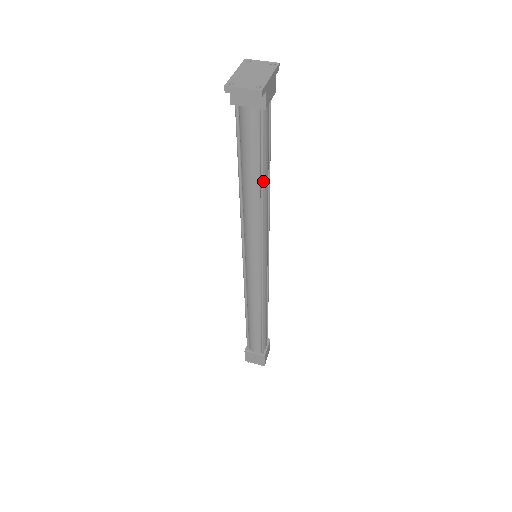
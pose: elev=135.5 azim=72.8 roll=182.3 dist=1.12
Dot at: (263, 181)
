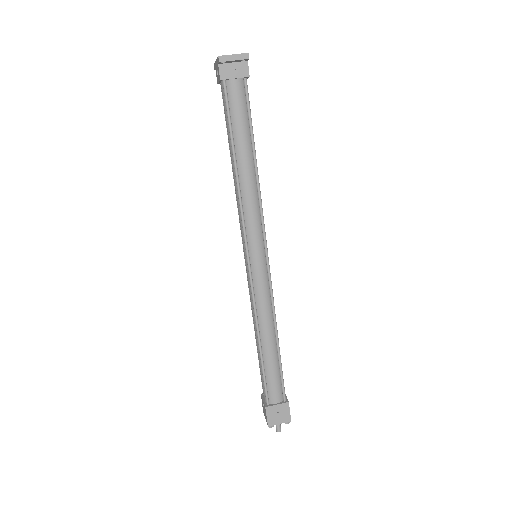
Dot at: (255, 152)
